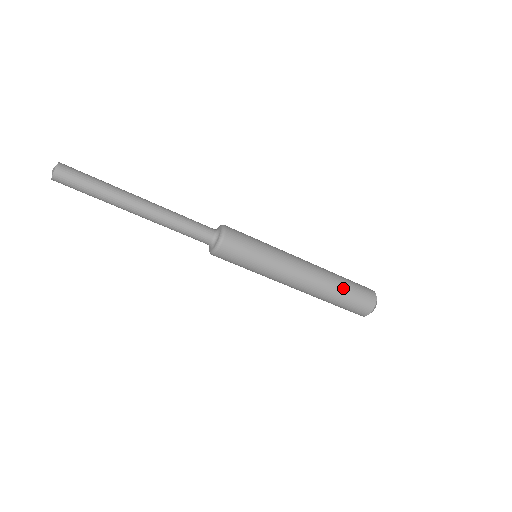
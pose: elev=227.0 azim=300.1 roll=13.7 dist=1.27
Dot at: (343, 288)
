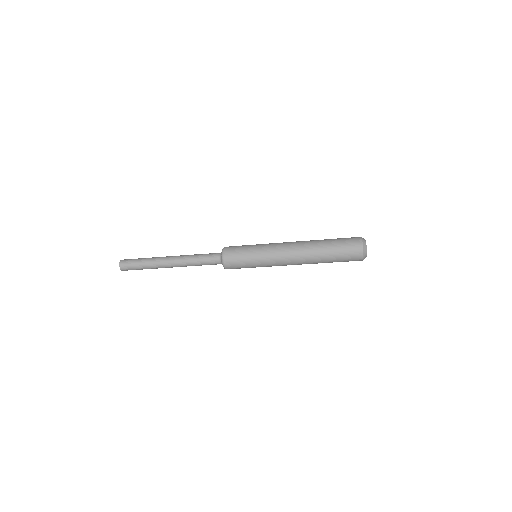
Dot at: (327, 245)
